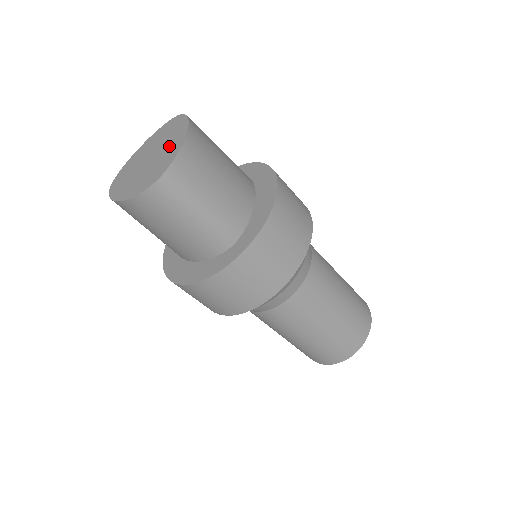
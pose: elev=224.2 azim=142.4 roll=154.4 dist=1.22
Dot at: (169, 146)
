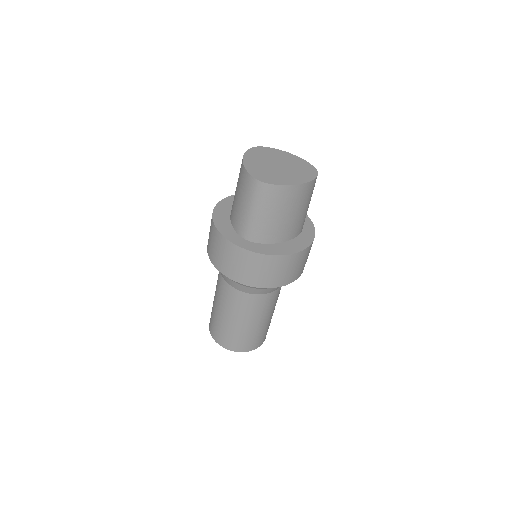
Dot at: (288, 176)
